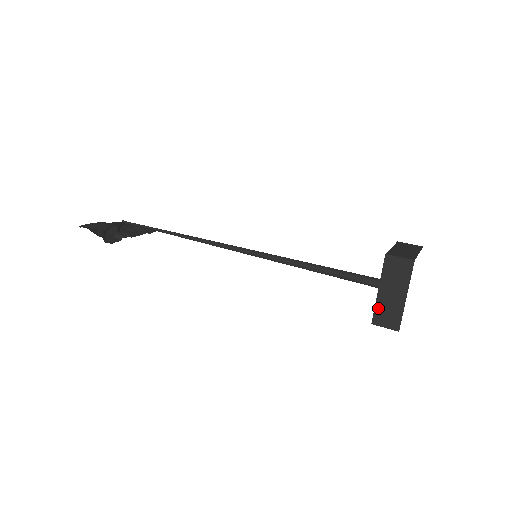
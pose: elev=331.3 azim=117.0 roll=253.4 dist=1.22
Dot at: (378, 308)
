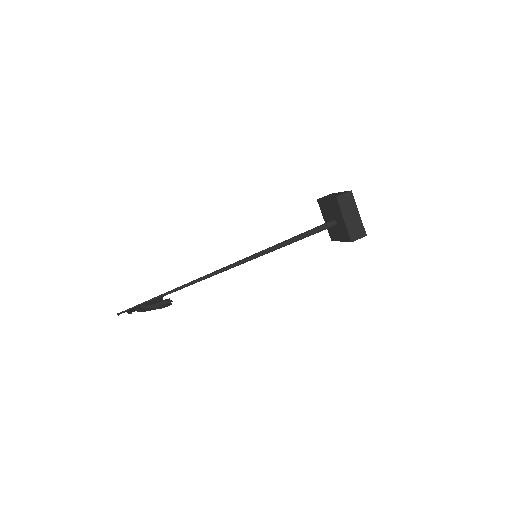
Dot at: (350, 230)
